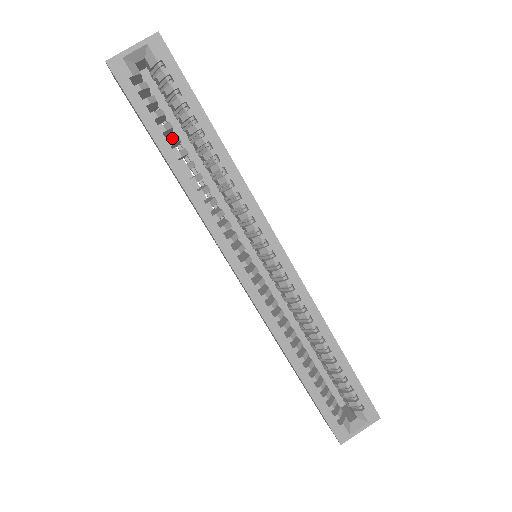
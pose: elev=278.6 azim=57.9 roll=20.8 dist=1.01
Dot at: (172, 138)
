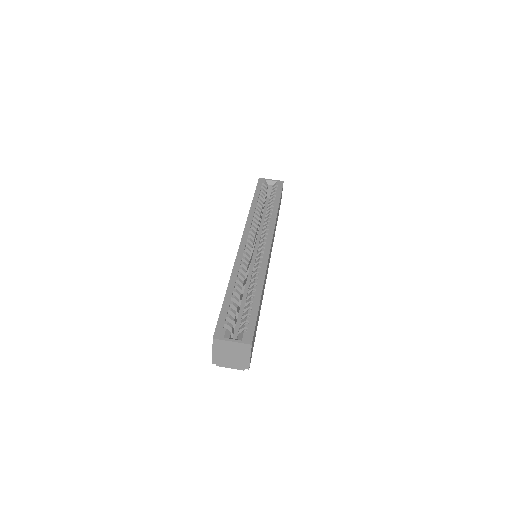
Dot at: occluded
